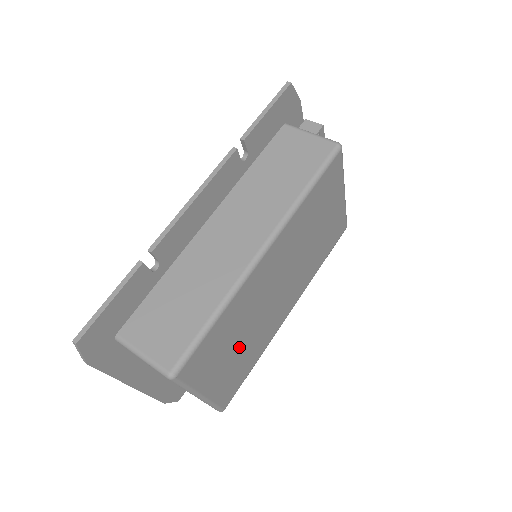
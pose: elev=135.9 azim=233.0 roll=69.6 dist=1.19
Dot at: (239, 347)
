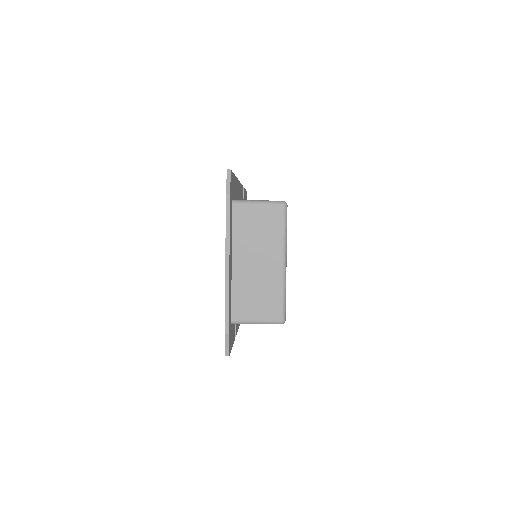
Dot at: occluded
